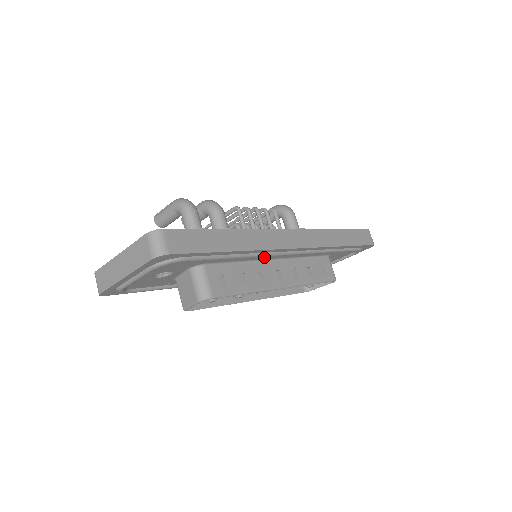
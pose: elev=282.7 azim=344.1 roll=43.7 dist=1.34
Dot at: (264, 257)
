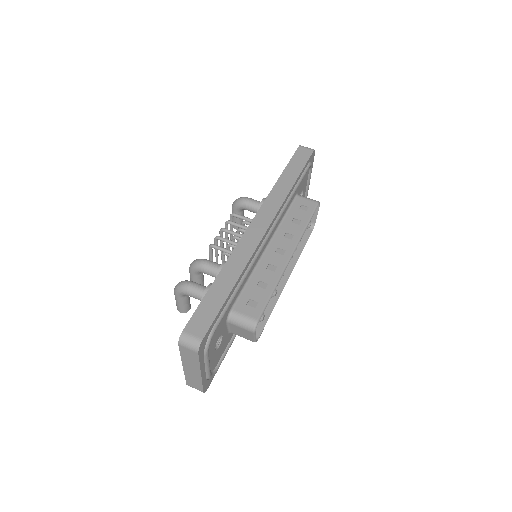
Dot at: (258, 257)
